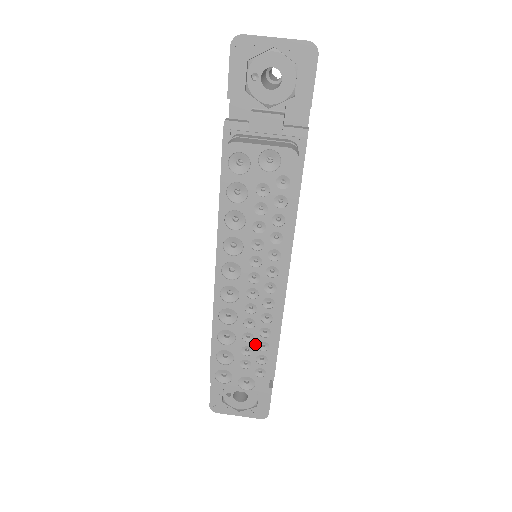
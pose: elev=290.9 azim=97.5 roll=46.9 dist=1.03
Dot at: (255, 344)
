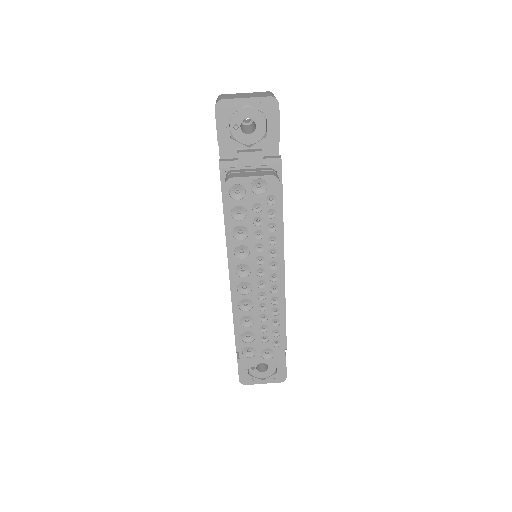
Dot at: (269, 322)
